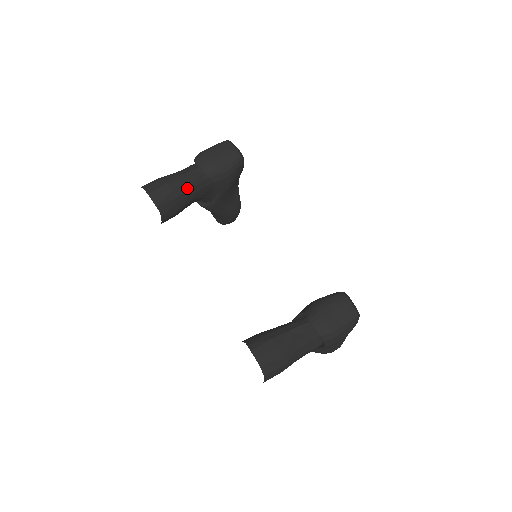
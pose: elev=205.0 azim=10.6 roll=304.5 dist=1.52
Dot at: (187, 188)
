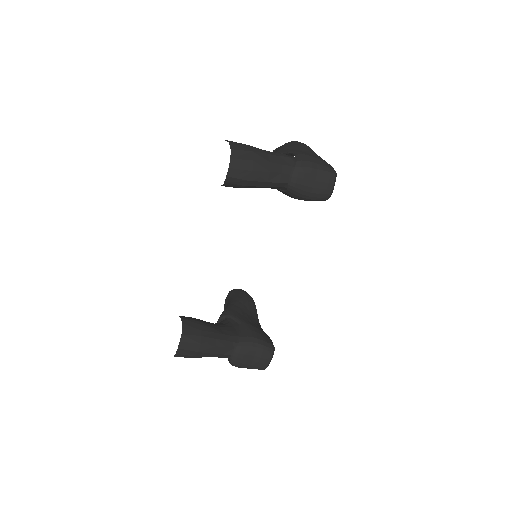
Dot at: (263, 185)
